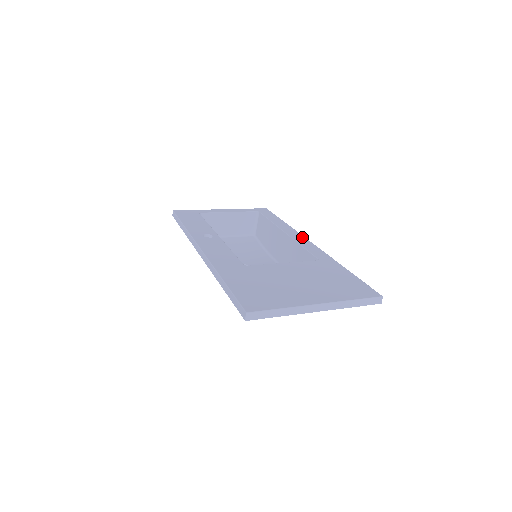
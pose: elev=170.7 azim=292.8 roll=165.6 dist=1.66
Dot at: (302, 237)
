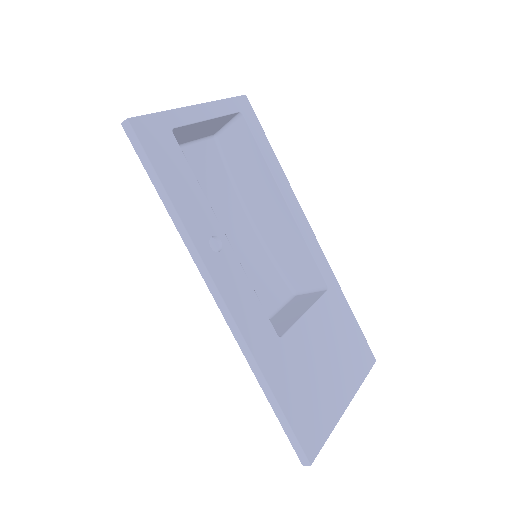
Dot at: (304, 217)
